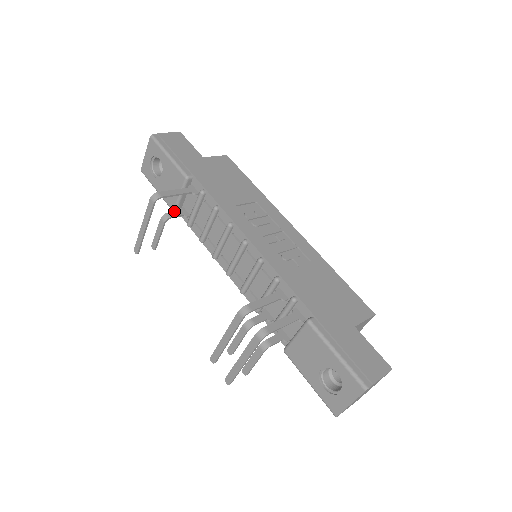
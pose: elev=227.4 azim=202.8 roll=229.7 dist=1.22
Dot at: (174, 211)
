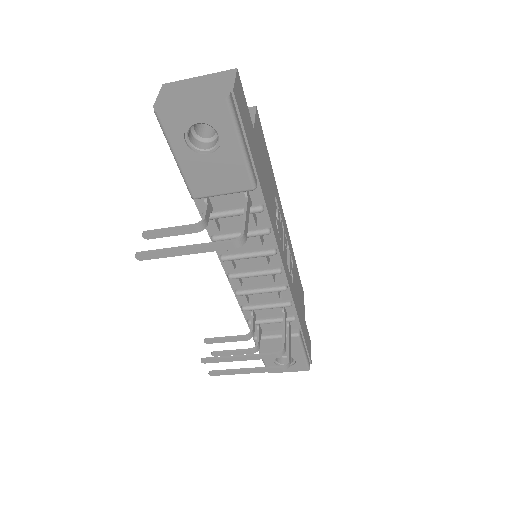
Dot at: (206, 210)
